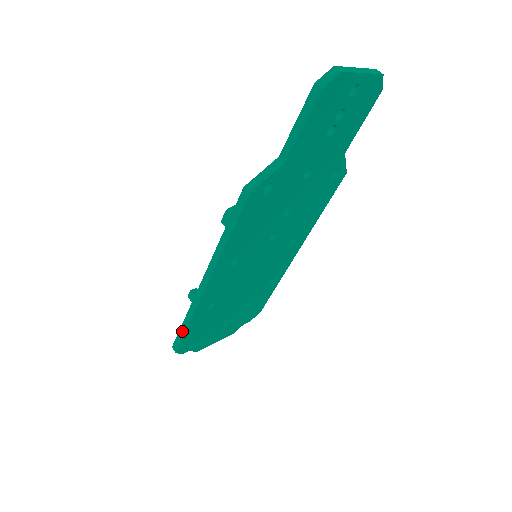
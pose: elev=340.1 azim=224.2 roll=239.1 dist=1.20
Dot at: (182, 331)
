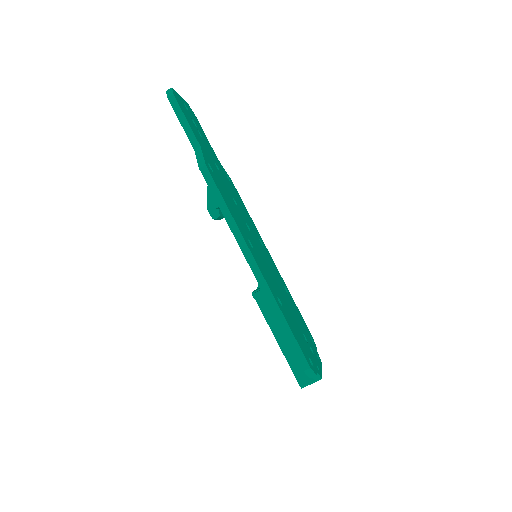
Dot at: (290, 337)
